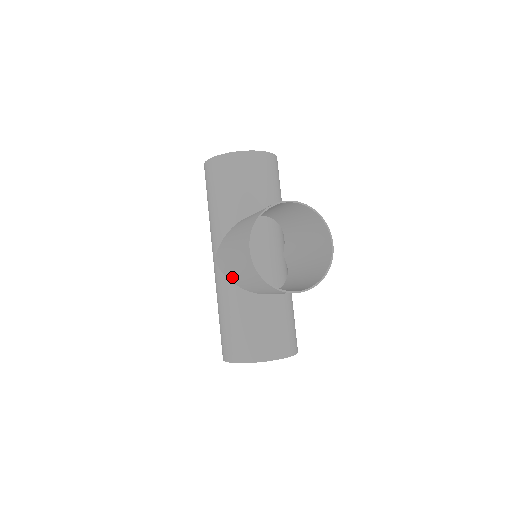
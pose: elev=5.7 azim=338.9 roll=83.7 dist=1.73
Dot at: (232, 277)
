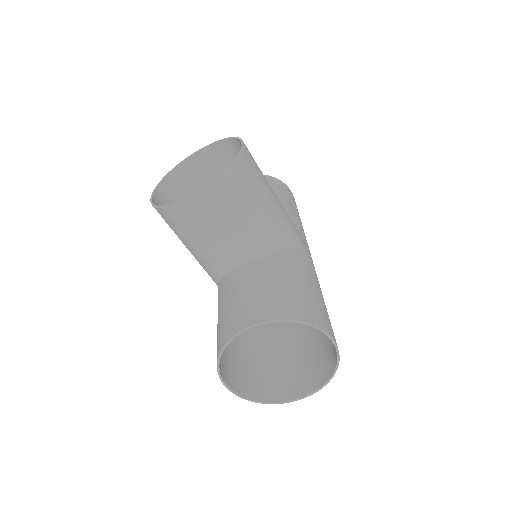
Dot at: (207, 272)
